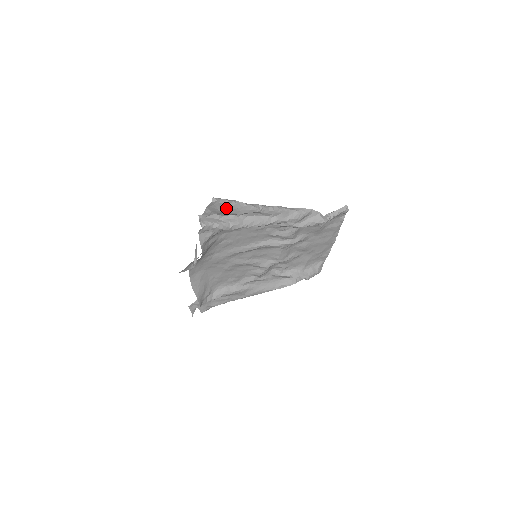
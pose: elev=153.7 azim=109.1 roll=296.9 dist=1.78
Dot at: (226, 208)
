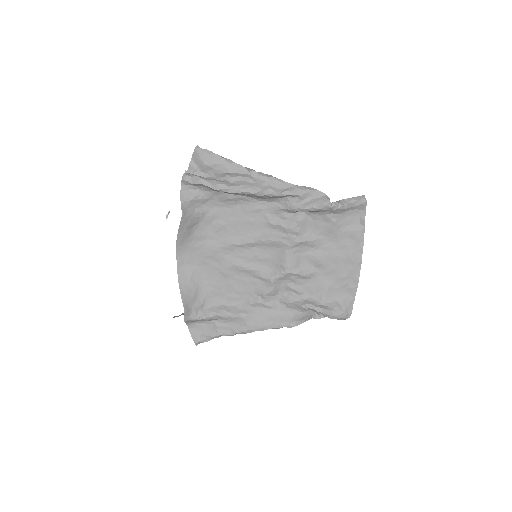
Dot at: (211, 162)
